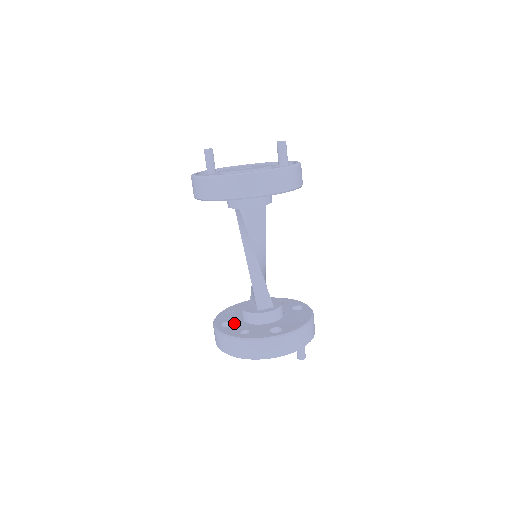
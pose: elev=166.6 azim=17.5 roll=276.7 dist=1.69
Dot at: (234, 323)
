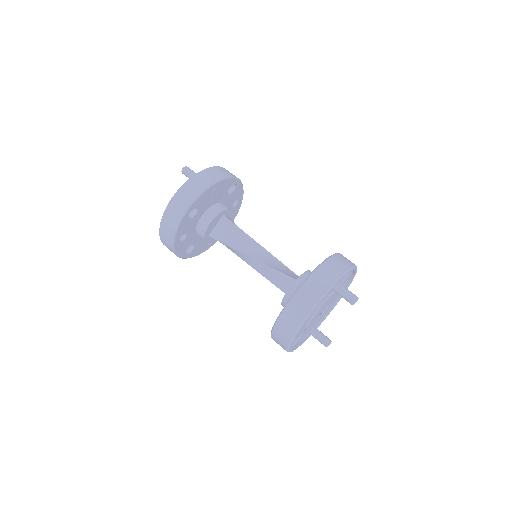
Dot at: occluded
